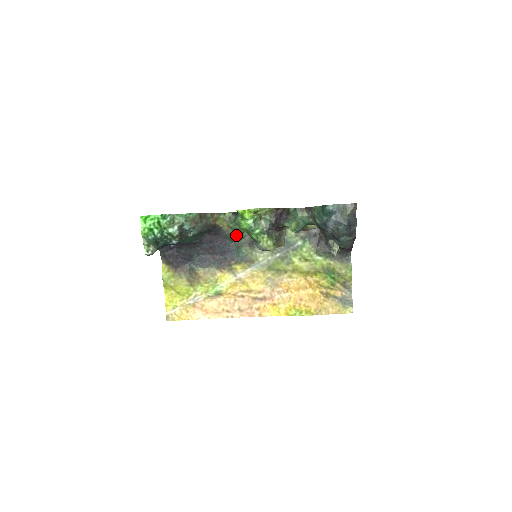
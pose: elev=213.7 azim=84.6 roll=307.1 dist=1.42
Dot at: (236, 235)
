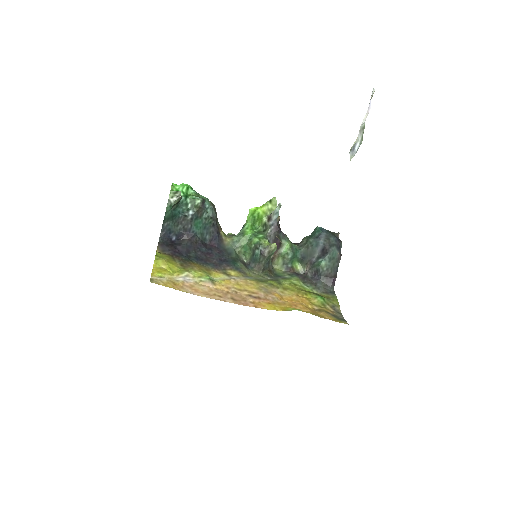
Dot at: (234, 251)
